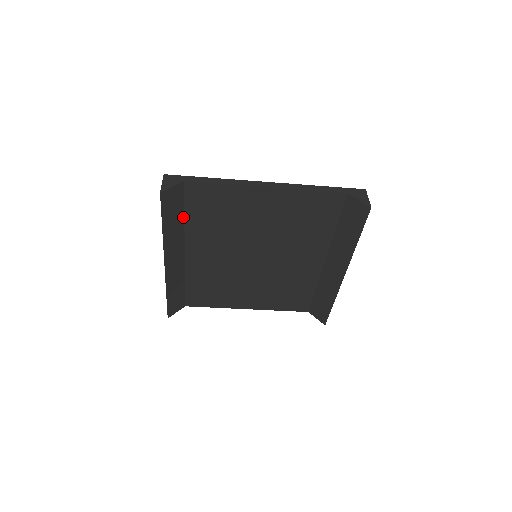
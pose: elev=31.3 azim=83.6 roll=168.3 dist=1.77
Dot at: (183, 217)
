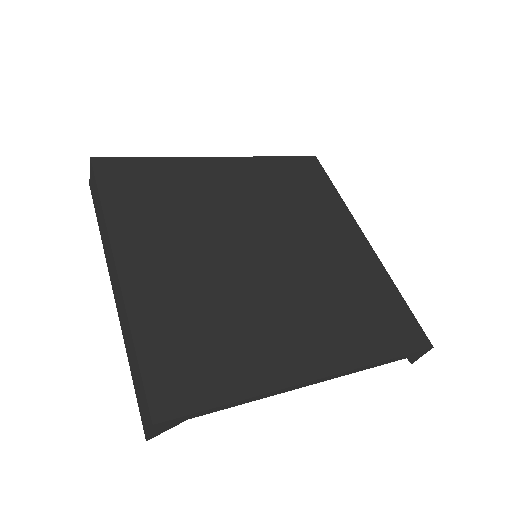
Dot at: occluded
